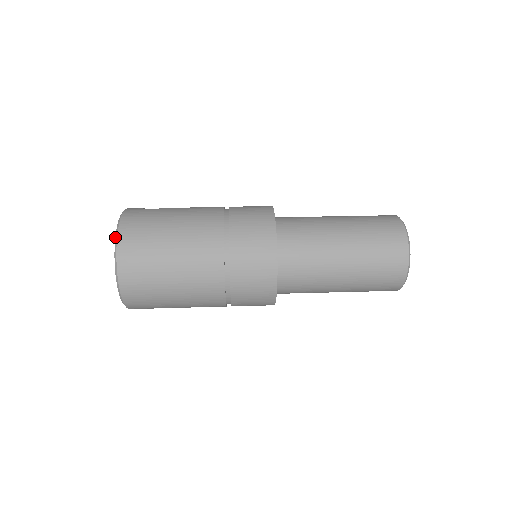
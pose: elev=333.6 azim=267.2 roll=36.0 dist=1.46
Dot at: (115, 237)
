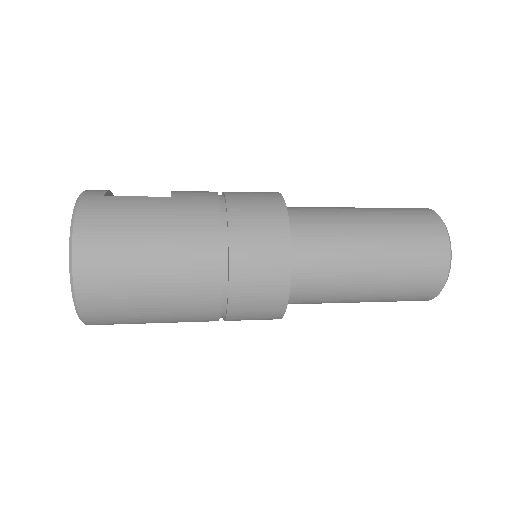
Dot at: occluded
